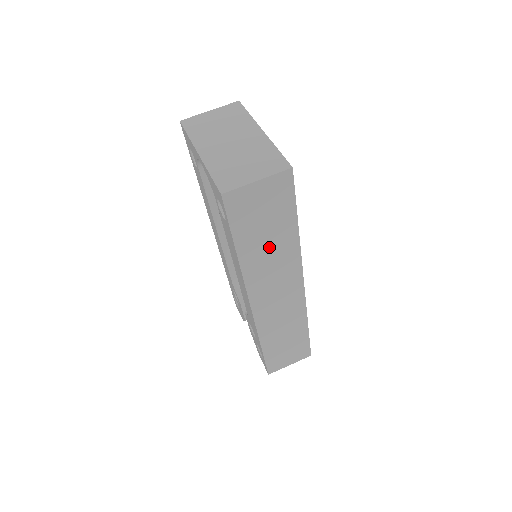
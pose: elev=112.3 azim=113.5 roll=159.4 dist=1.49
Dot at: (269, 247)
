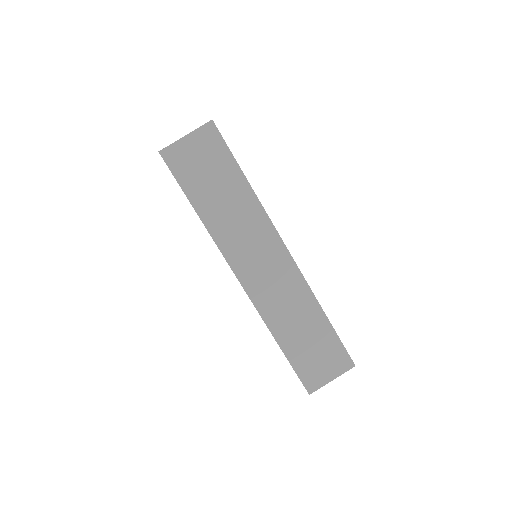
Dot at: (227, 204)
